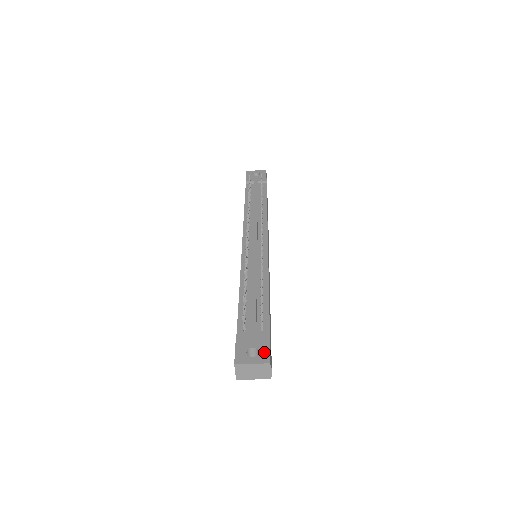
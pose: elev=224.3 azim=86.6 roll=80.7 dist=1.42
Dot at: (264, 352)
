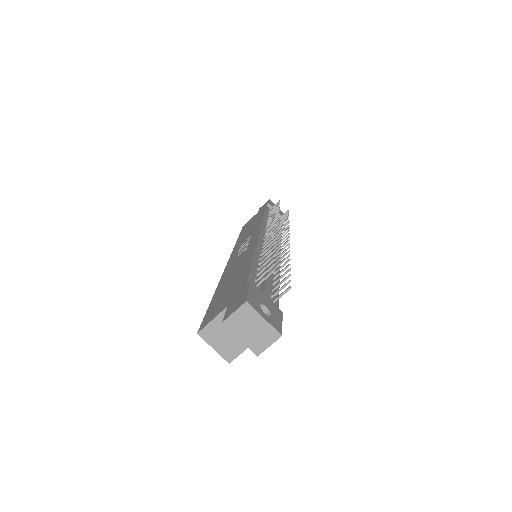
Dot at: (277, 321)
